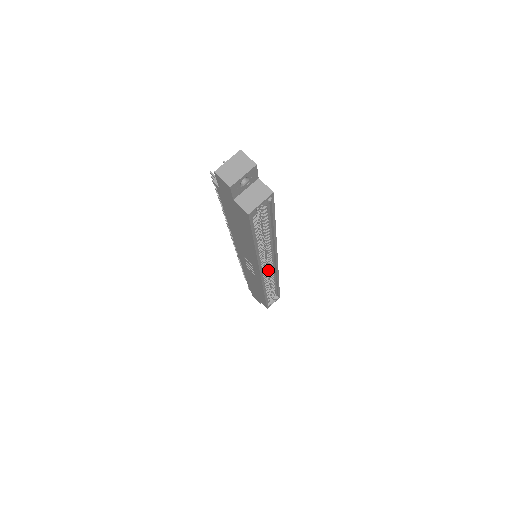
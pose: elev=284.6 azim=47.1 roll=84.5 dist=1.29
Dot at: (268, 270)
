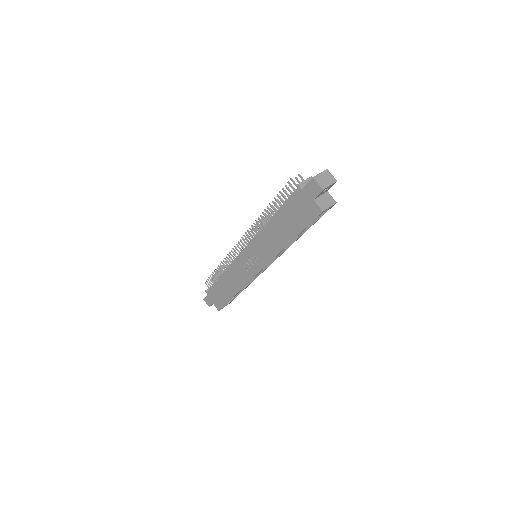
Dot at: occluded
